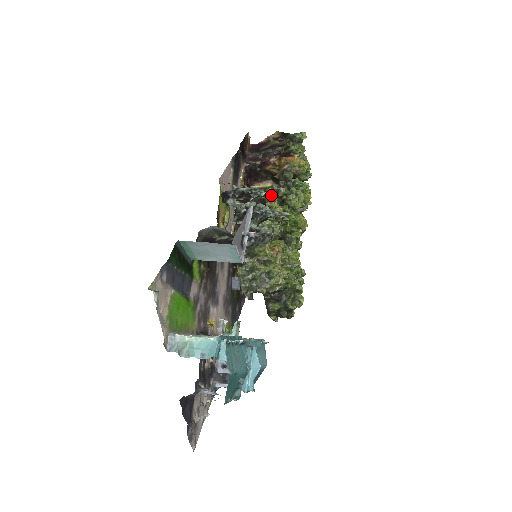
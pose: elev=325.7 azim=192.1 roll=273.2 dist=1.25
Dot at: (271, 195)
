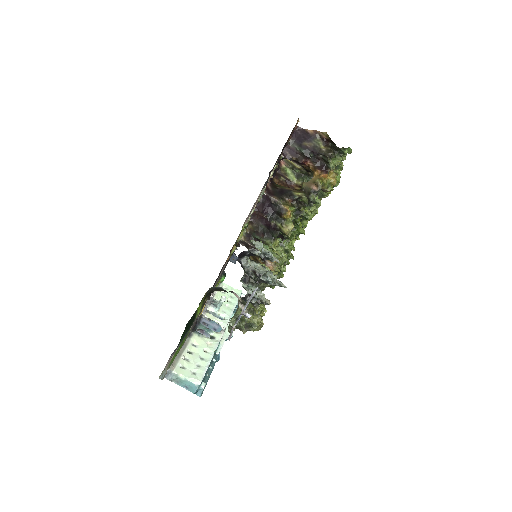
Dot at: (292, 200)
